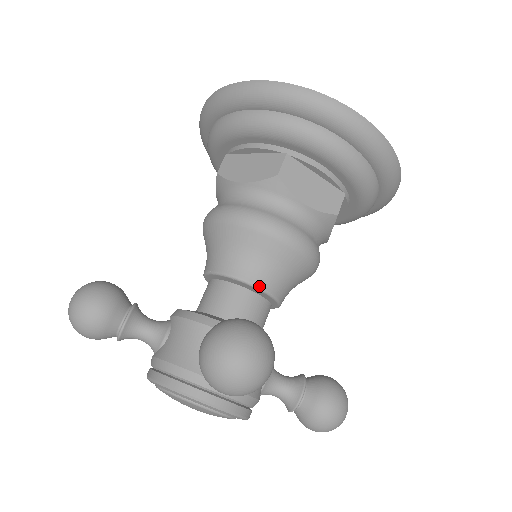
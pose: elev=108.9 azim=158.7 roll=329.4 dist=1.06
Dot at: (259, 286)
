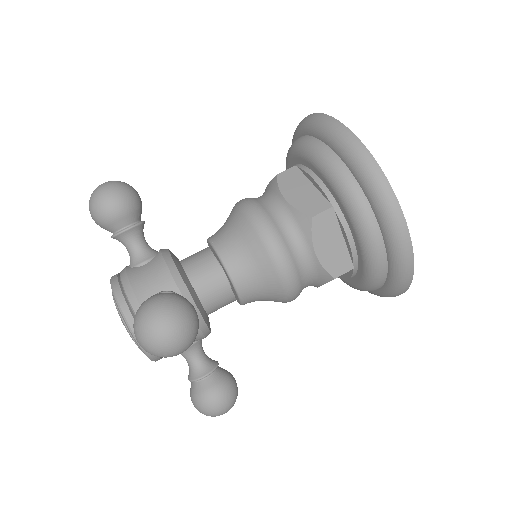
Dot at: (235, 282)
